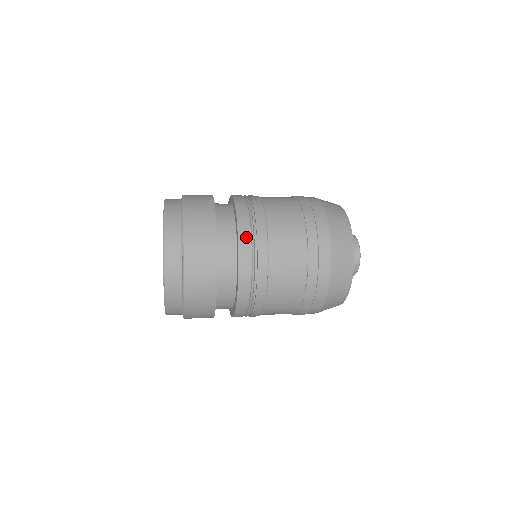
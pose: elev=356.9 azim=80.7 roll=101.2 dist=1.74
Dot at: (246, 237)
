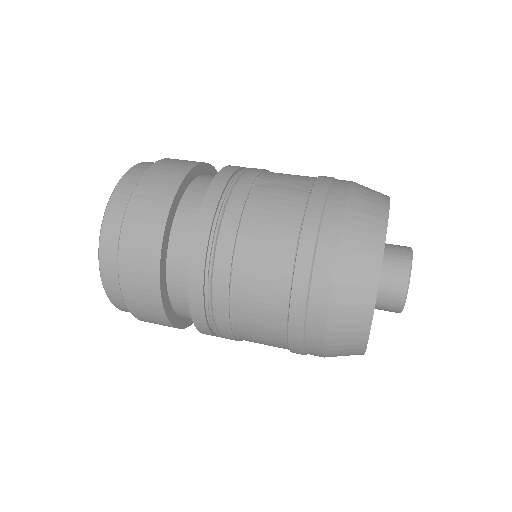
Dot at: (204, 326)
